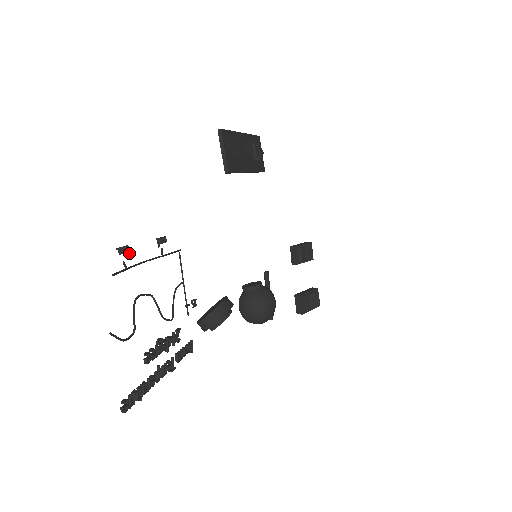
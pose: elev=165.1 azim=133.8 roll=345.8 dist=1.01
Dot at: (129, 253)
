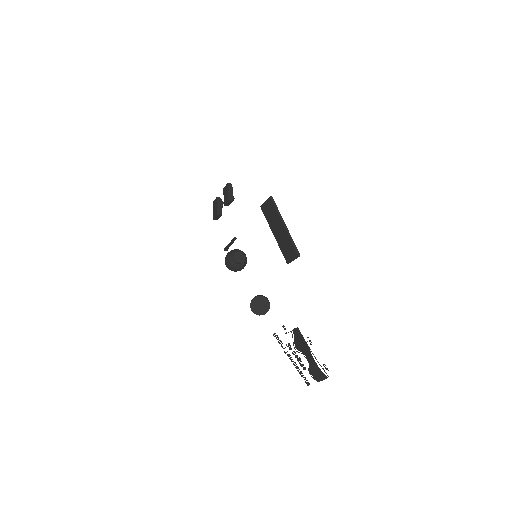
Dot at: (323, 365)
